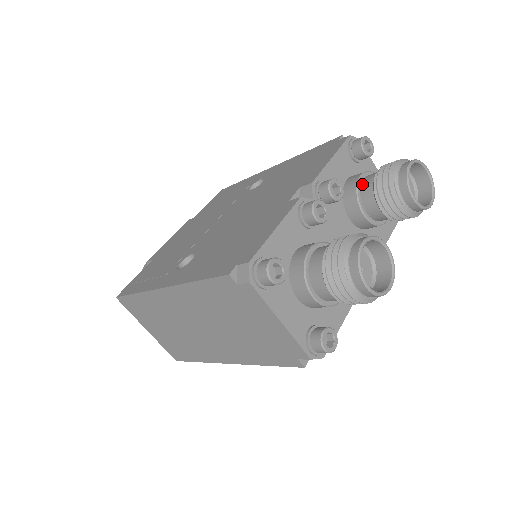
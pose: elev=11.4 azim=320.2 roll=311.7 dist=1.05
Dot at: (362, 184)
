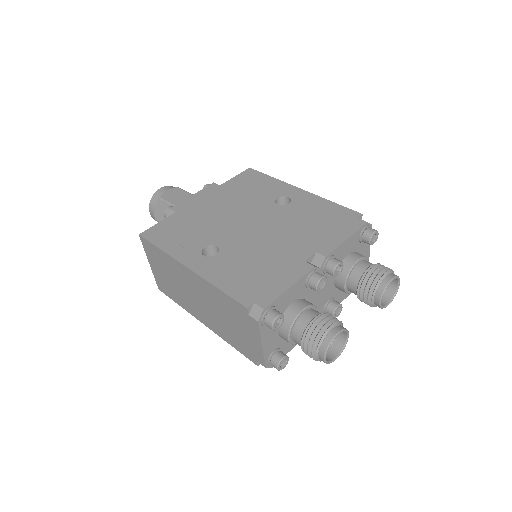
Dot at: (356, 267)
